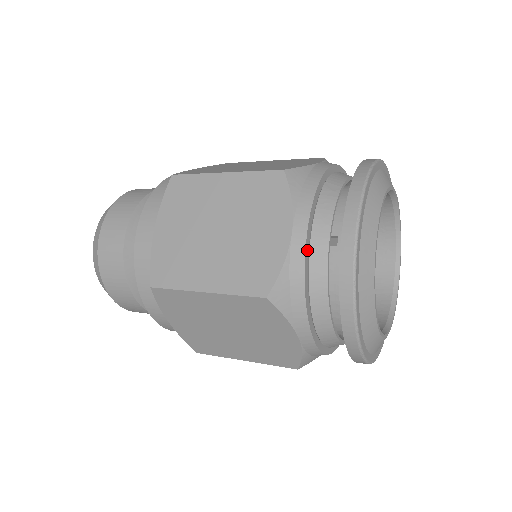
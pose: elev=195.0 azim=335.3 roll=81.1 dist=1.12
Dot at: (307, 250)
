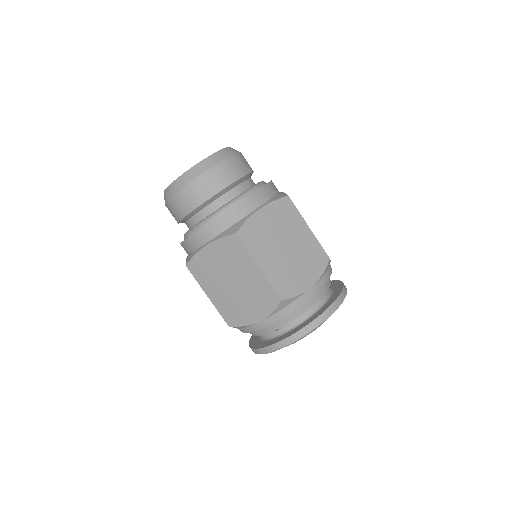
Dot at: (260, 328)
